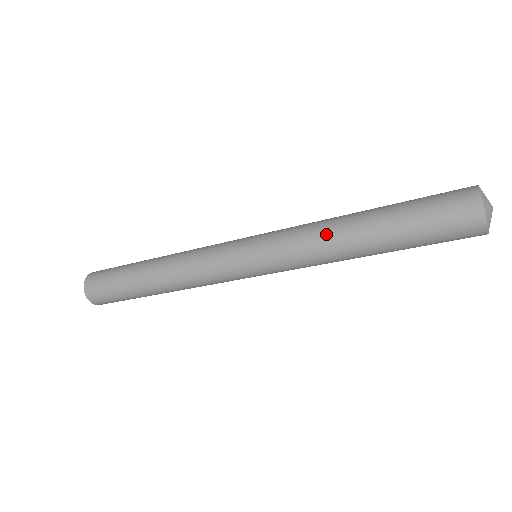
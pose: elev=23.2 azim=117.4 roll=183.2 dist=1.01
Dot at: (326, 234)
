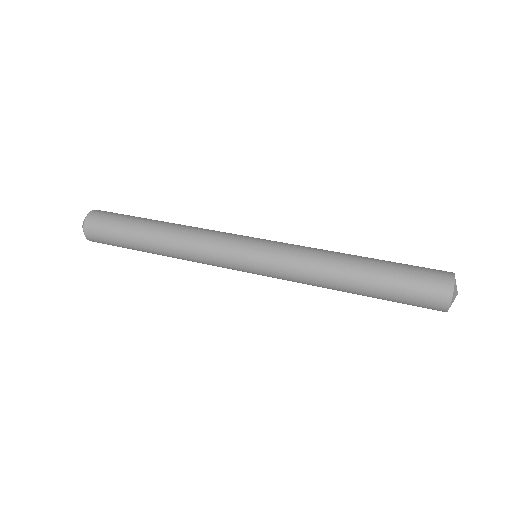
Dot at: (322, 283)
